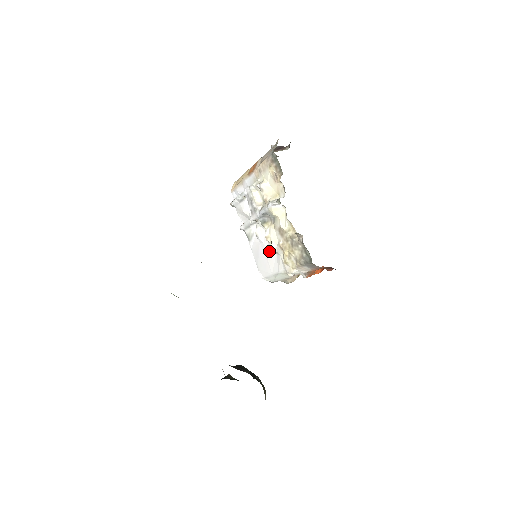
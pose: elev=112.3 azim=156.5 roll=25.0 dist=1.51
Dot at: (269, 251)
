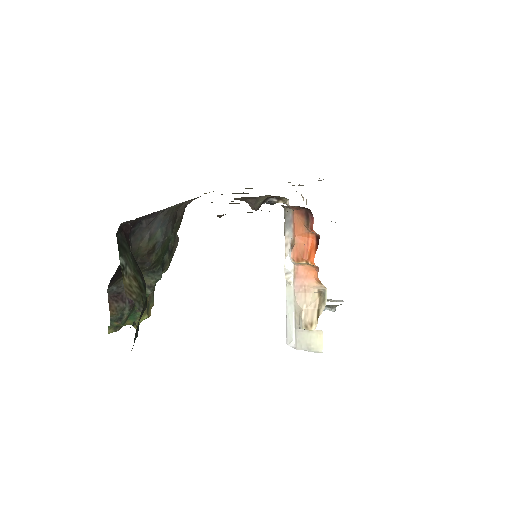
Dot at: occluded
